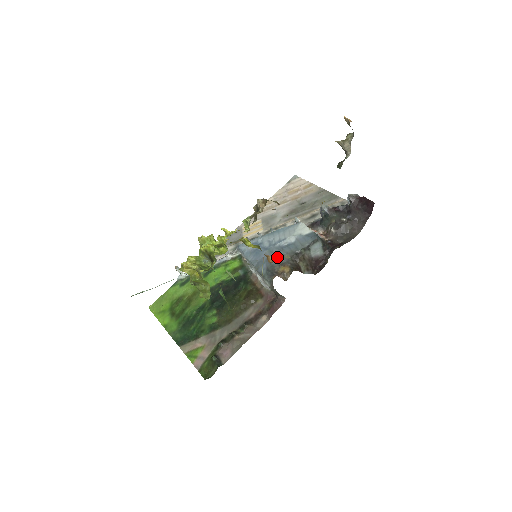
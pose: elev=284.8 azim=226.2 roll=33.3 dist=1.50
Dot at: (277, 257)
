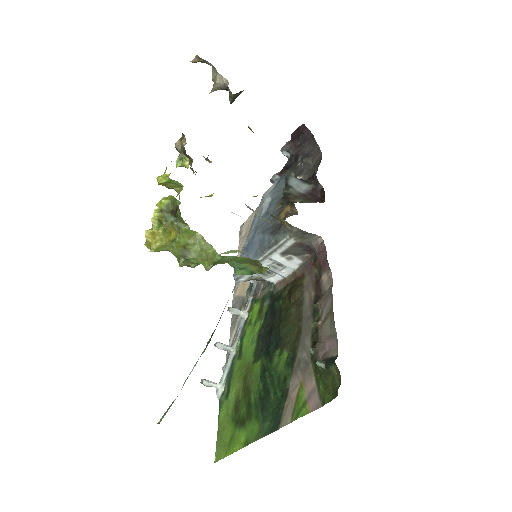
Dot at: (269, 219)
